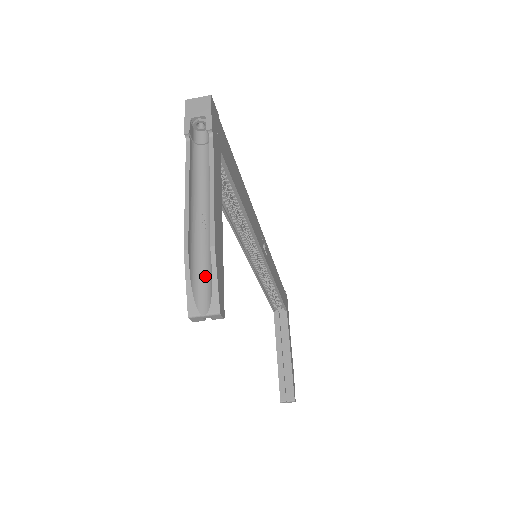
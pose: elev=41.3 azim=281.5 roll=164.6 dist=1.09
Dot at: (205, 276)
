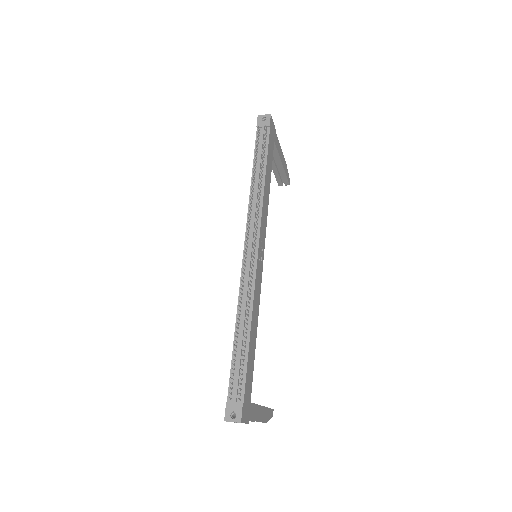
Dot at: occluded
